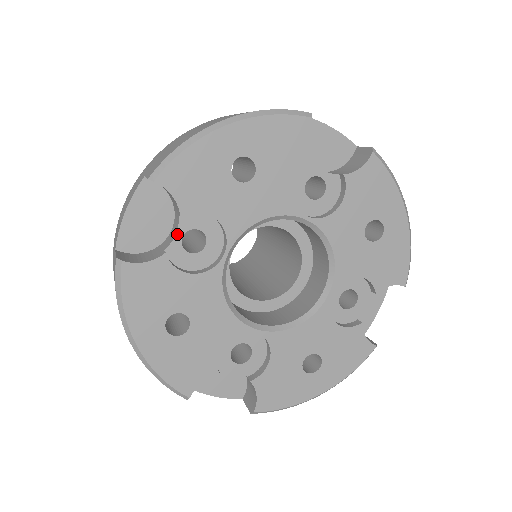
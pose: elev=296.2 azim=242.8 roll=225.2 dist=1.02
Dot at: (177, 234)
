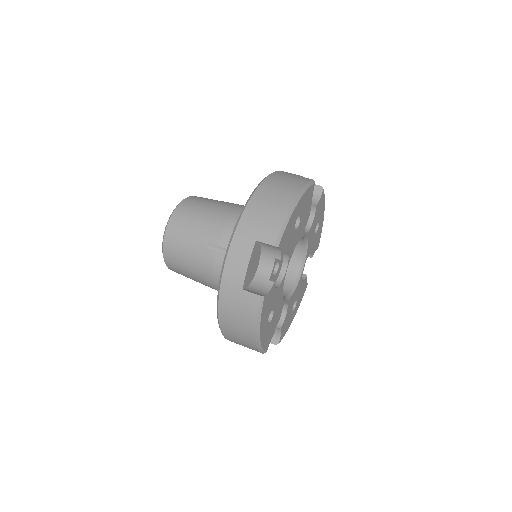
Dot at: (273, 269)
